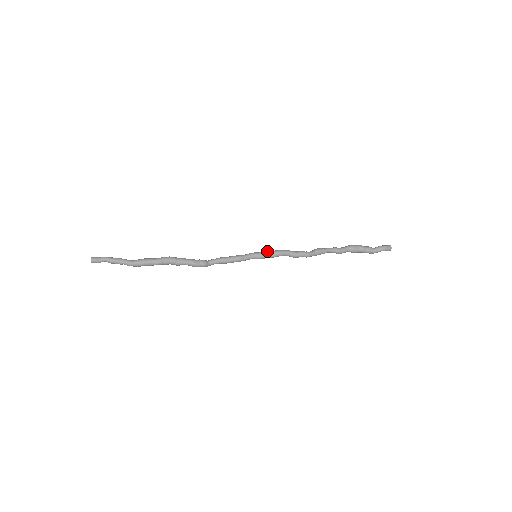
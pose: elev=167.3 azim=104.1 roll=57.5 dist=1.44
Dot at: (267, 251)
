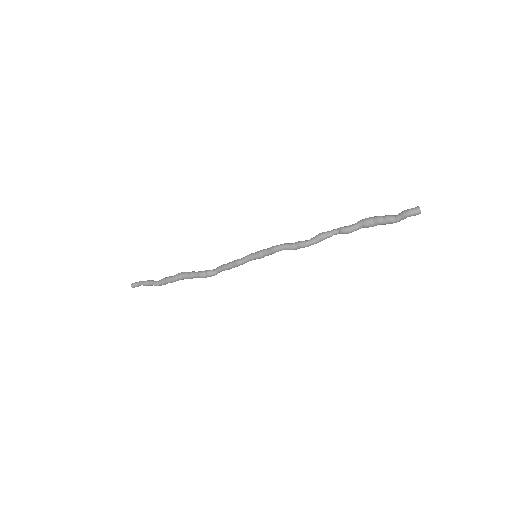
Dot at: (263, 249)
